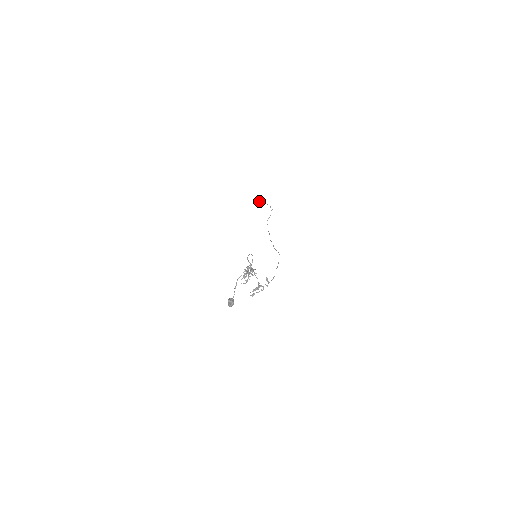
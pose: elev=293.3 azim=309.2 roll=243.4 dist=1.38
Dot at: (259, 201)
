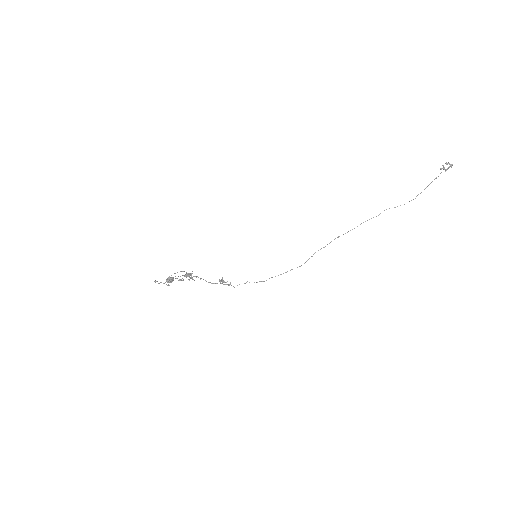
Dot at: (450, 165)
